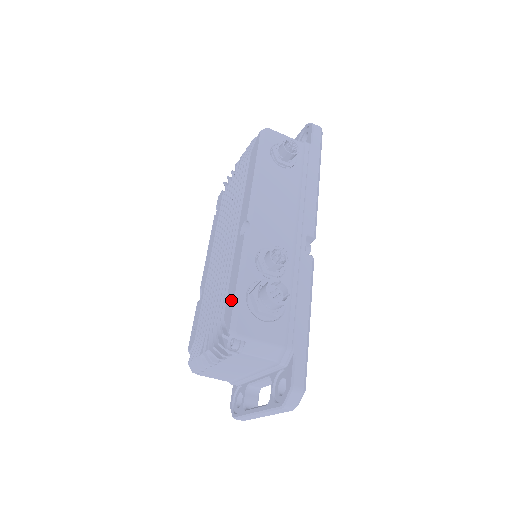
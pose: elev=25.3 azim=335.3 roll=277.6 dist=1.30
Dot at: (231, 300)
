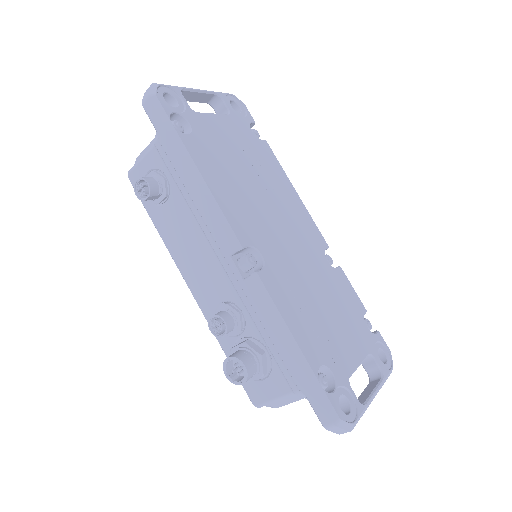
Dot at: occluded
